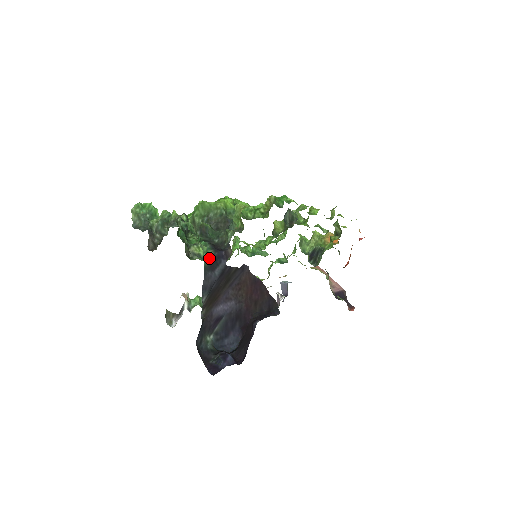
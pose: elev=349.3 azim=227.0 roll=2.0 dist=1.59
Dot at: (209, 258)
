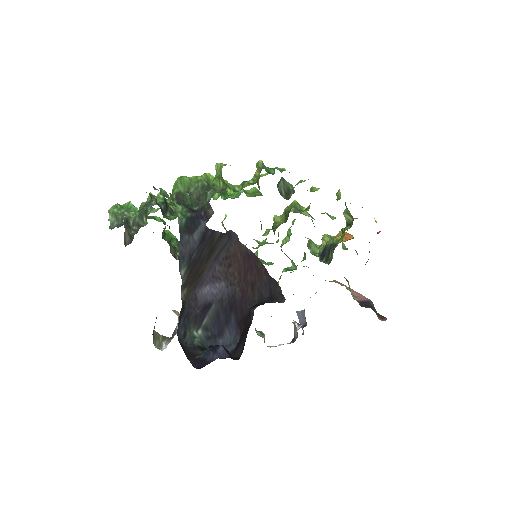
Dot at: (185, 218)
